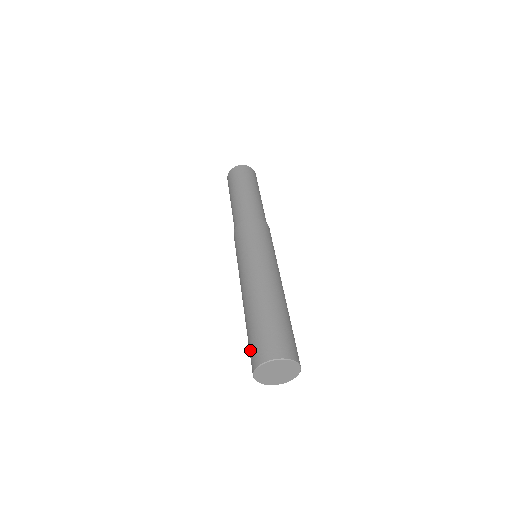
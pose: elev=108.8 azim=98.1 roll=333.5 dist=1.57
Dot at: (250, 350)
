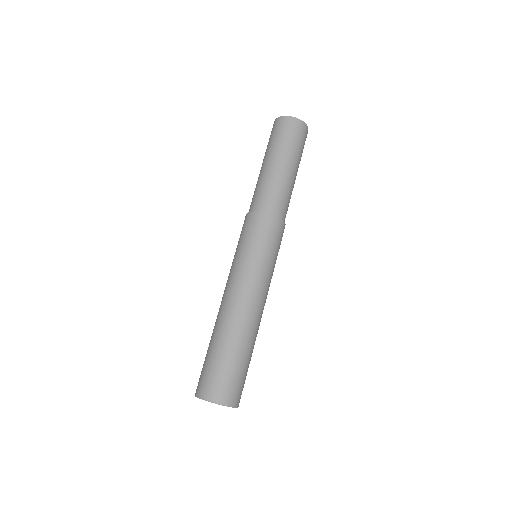
Dot at: (201, 372)
